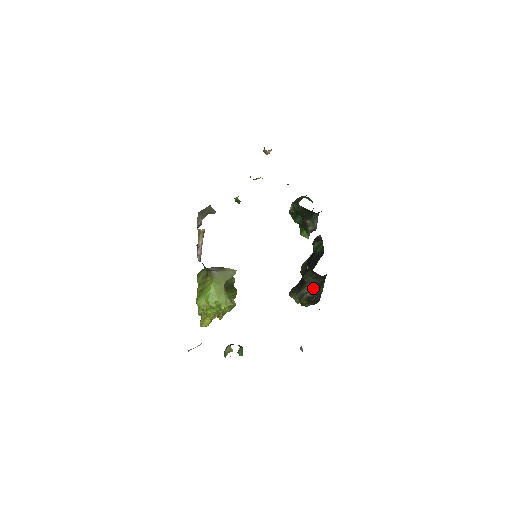
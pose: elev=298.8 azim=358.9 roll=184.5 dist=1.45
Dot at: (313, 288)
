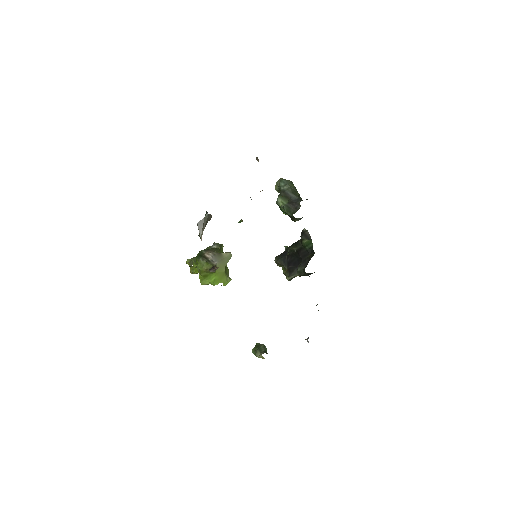
Dot at: (303, 275)
